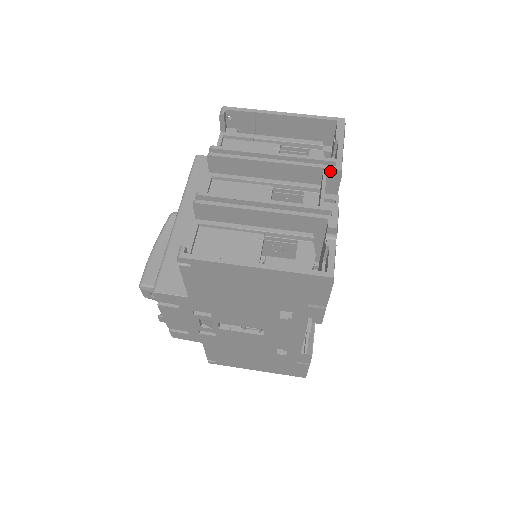
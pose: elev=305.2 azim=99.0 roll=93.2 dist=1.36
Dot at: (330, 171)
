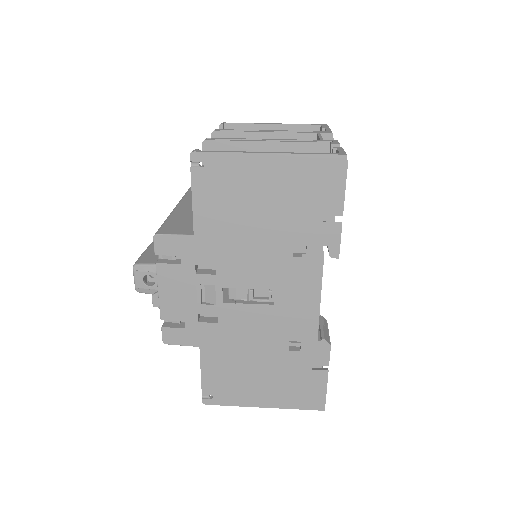
Dot at: (323, 135)
